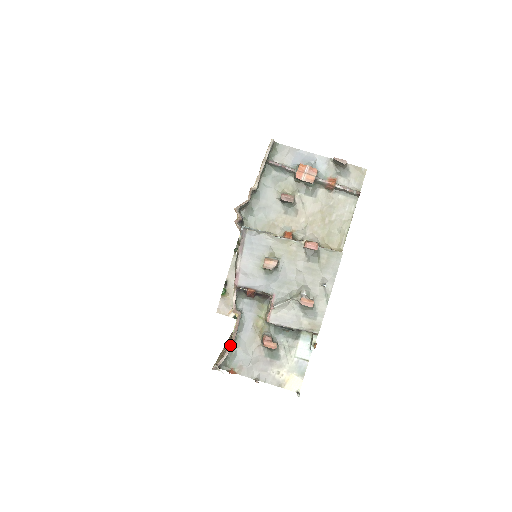
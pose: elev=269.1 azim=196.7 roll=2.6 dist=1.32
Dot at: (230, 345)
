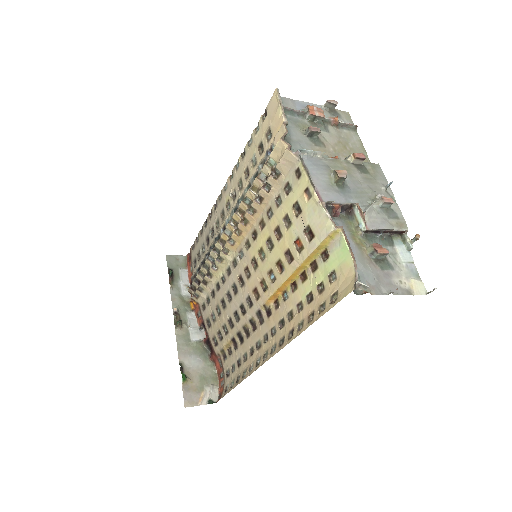
Dot at: (354, 259)
